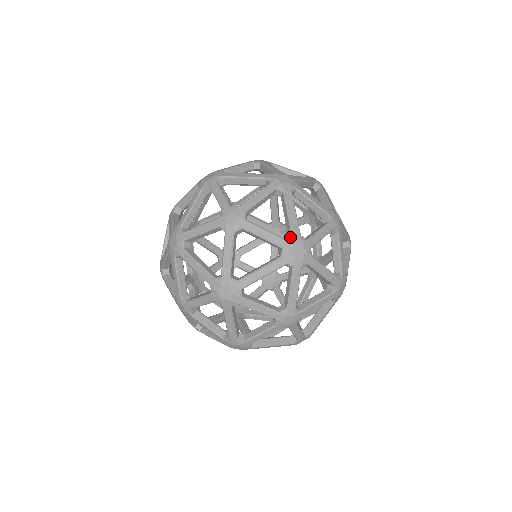
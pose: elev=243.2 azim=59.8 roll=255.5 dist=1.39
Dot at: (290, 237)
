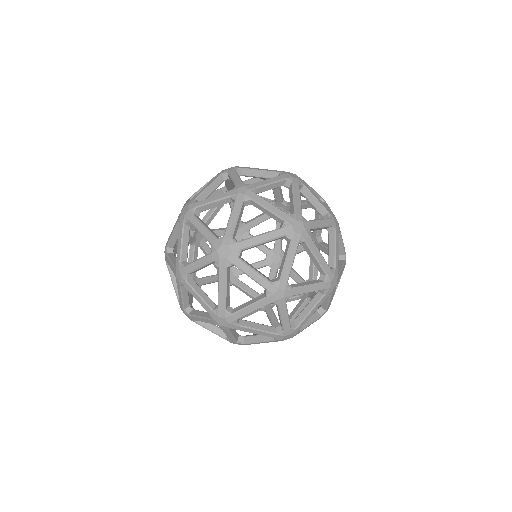
Dot at: (295, 328)
